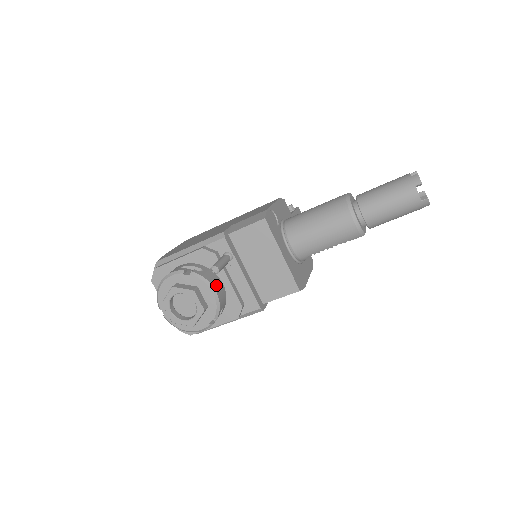
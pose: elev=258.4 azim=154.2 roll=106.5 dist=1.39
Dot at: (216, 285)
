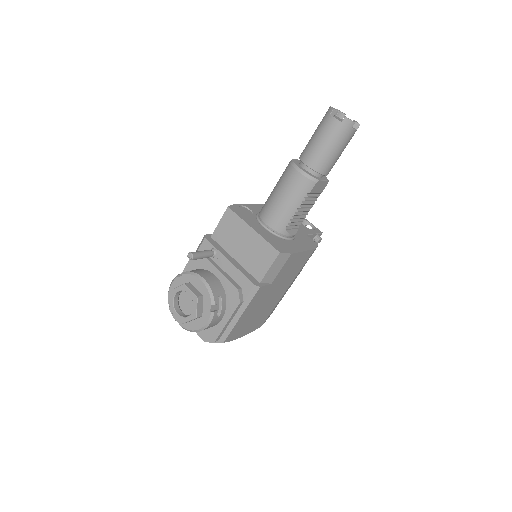
Dot at: (205, 276)
